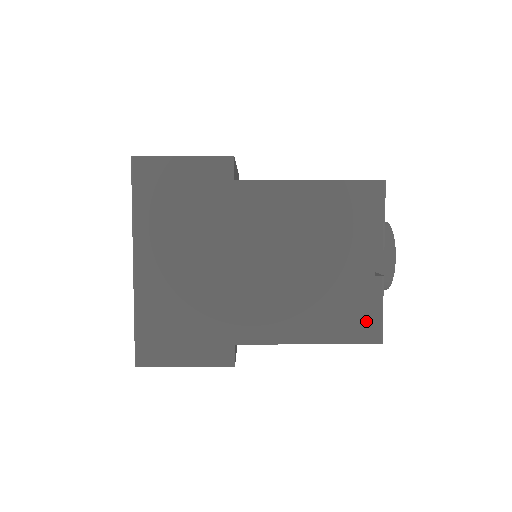
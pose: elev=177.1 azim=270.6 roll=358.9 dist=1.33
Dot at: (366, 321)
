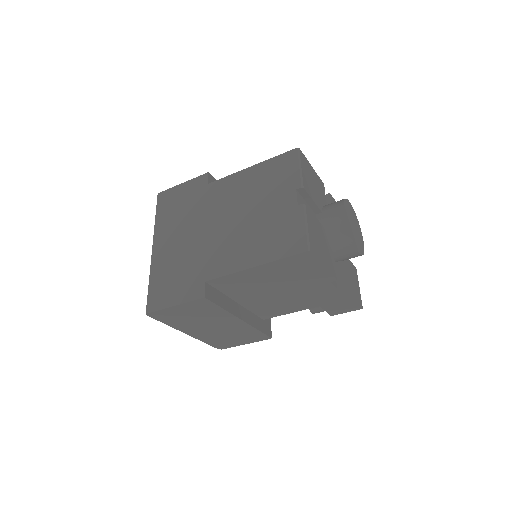
Dot at: (295, 238)
